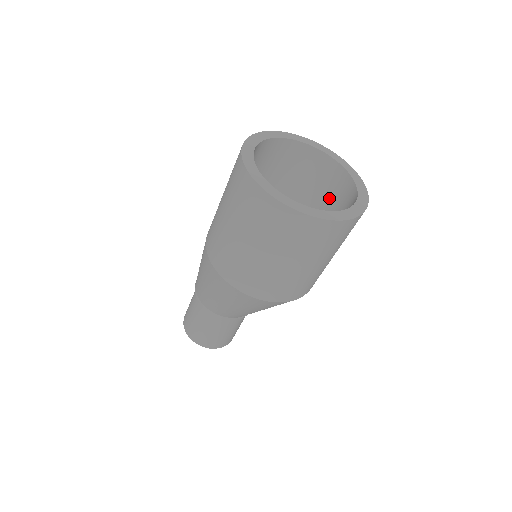
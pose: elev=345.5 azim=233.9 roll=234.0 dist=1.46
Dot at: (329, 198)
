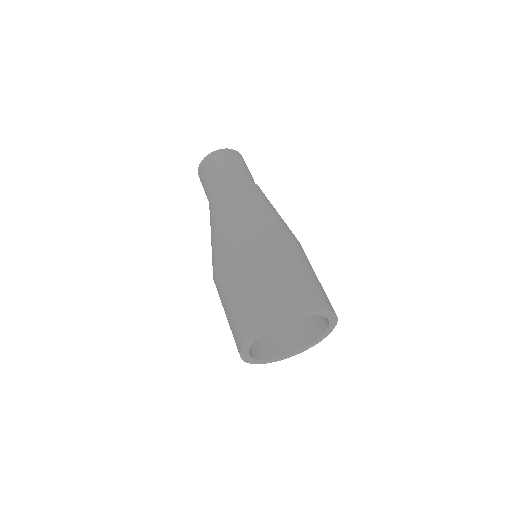
Dot at: occluded
